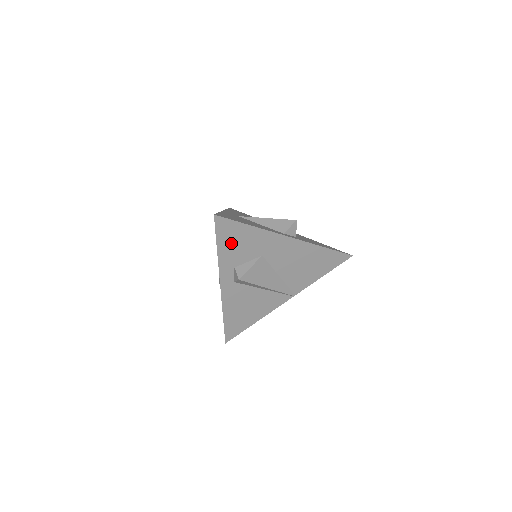
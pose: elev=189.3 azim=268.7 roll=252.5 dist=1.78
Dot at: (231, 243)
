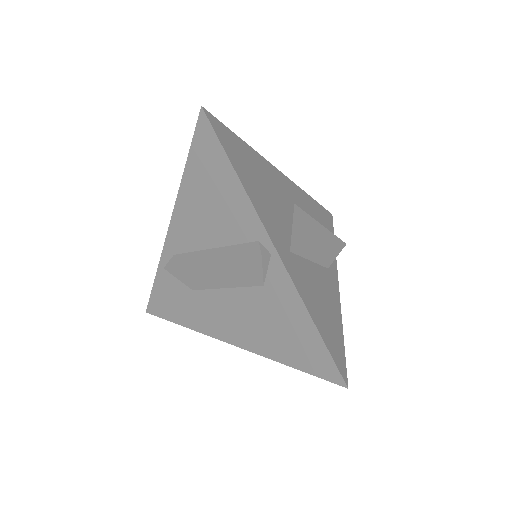
Dot at: occluded
